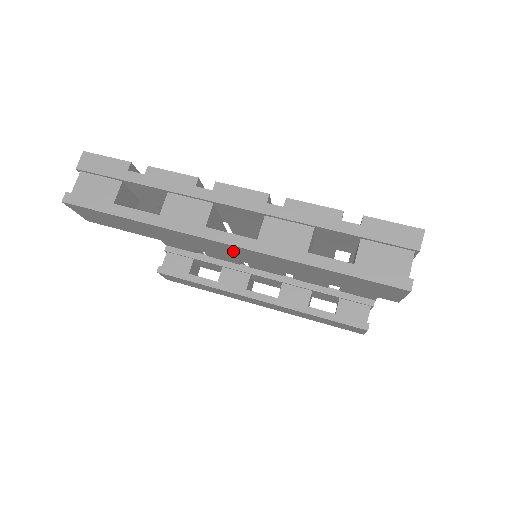
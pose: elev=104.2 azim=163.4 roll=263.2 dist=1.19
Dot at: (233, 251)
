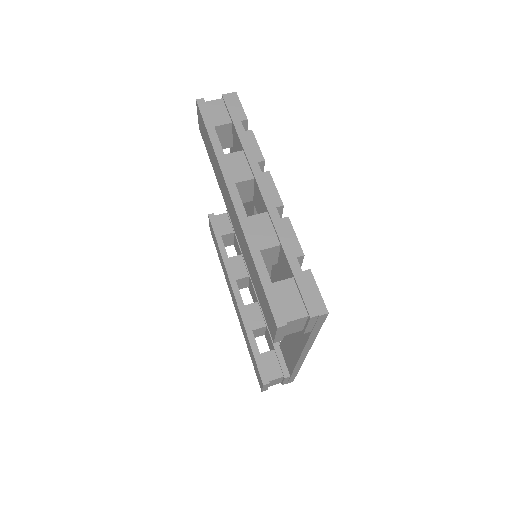
Dot at: (233, 212)
